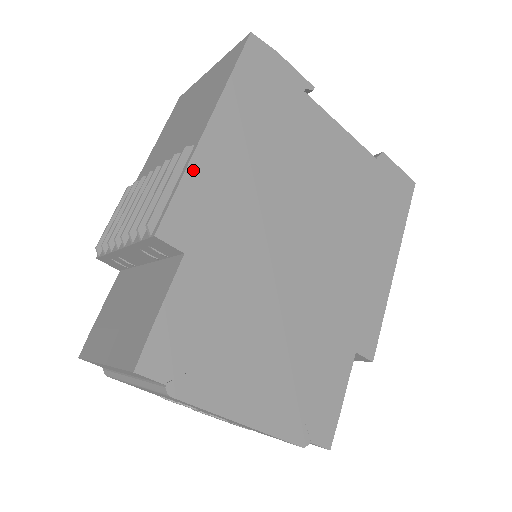
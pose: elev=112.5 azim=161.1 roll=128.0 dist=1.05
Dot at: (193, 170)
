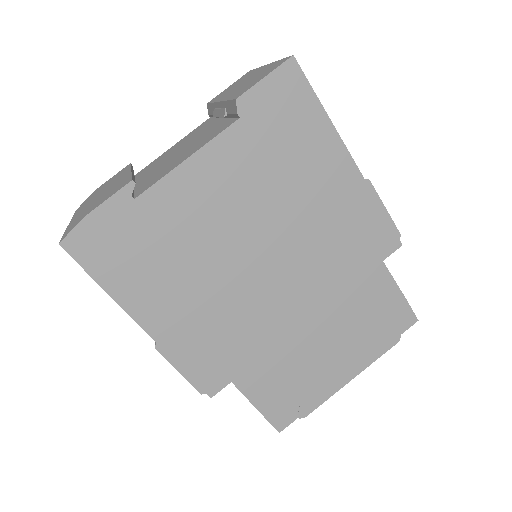
Dot at: (176, 355)
